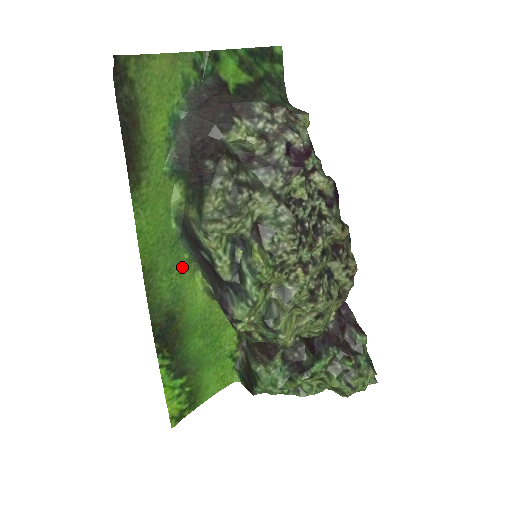
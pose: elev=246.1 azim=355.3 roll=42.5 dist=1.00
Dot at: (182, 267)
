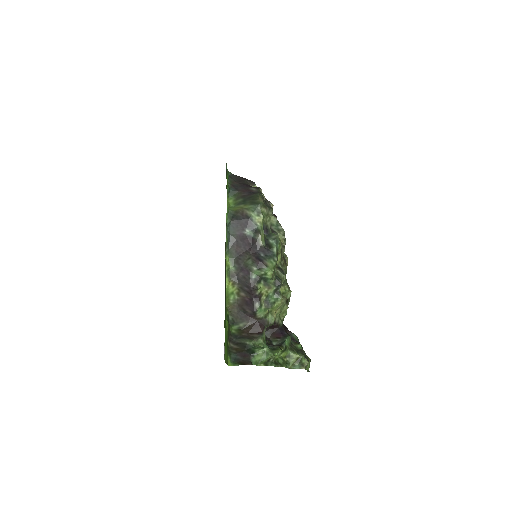
Dot at: occluded
